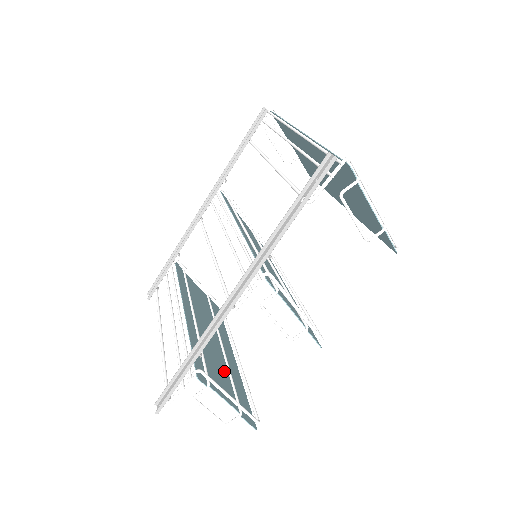
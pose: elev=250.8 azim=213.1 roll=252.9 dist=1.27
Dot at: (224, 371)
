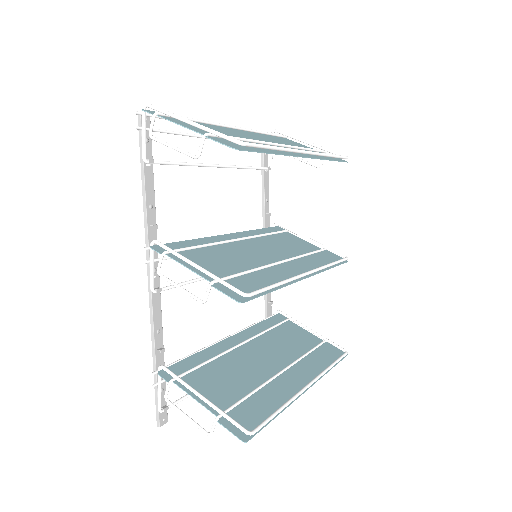
Dot at: (245, 387)
